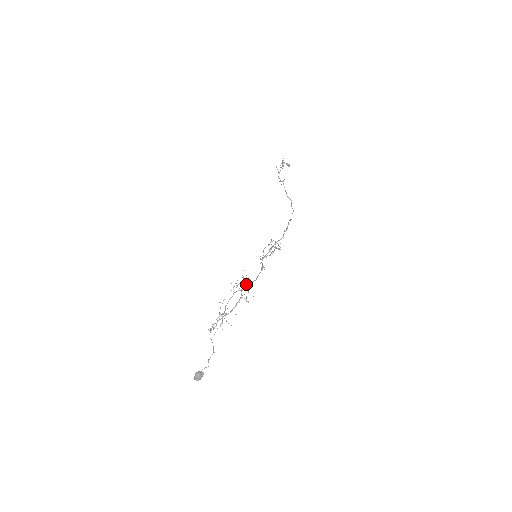
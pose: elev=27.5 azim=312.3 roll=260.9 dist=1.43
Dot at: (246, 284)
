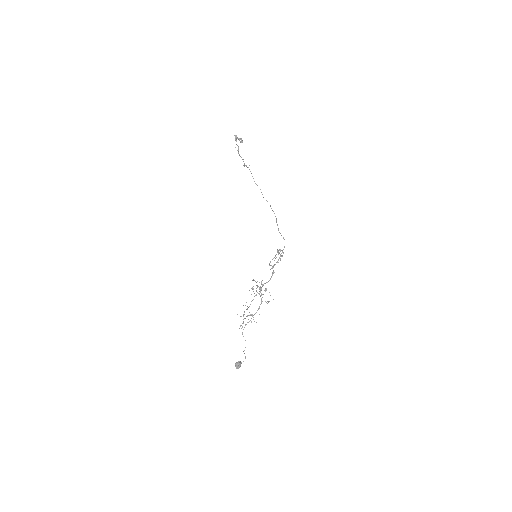
Dot at: (265, 290)
